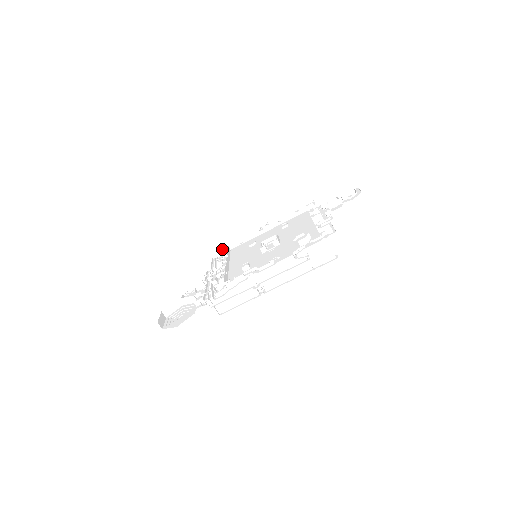
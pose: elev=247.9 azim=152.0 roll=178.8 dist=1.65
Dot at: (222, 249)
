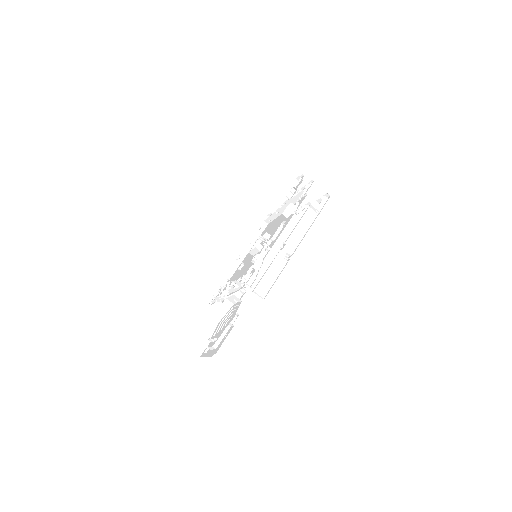
Dot at: (212, 297)
